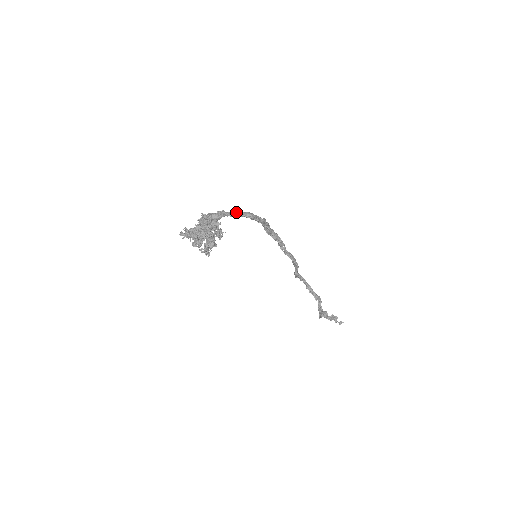
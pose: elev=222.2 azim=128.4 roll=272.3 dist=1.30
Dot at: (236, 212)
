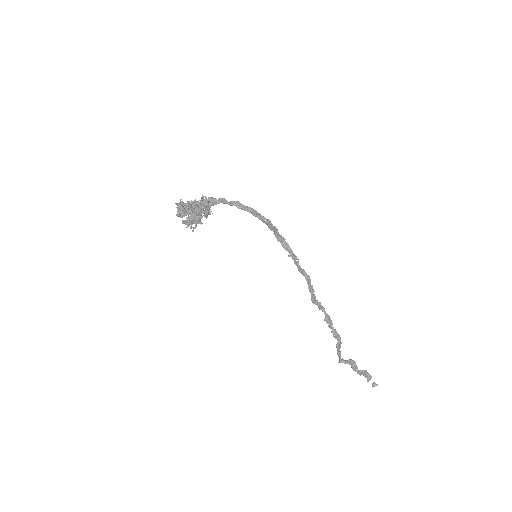
Dot at: (237, 203)
